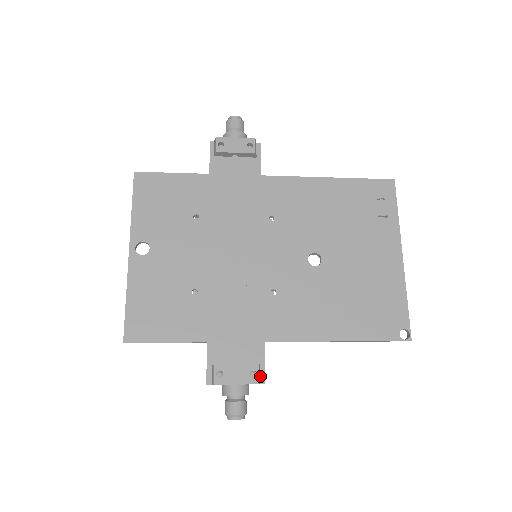
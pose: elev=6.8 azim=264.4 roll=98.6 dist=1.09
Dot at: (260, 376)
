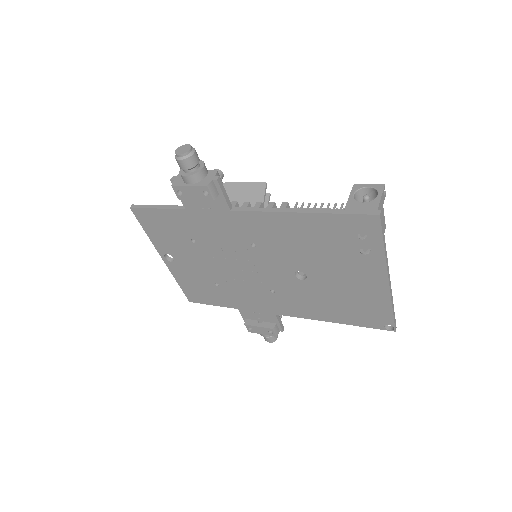
Dot at: (278, 328)
